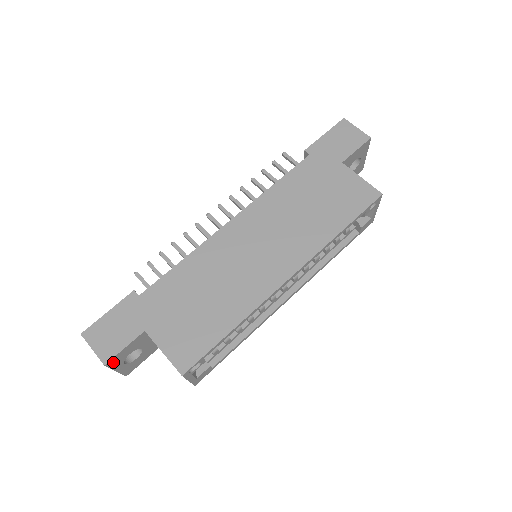
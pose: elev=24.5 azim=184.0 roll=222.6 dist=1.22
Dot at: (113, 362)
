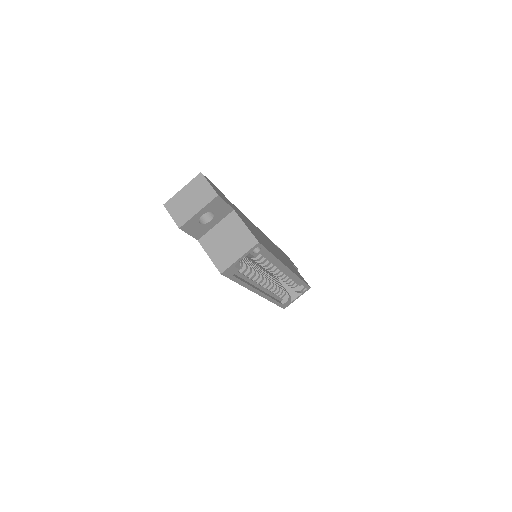
Dot at: (215, 202)
